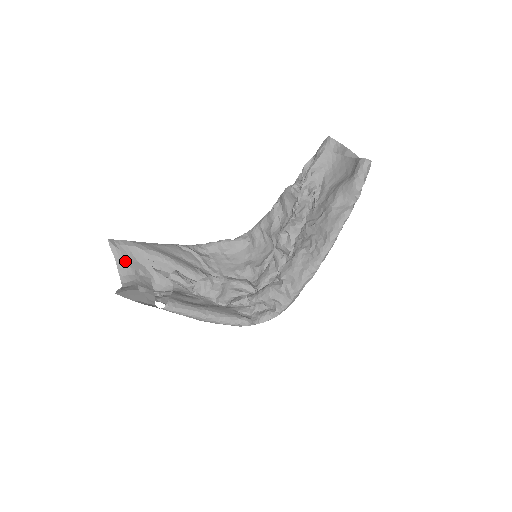
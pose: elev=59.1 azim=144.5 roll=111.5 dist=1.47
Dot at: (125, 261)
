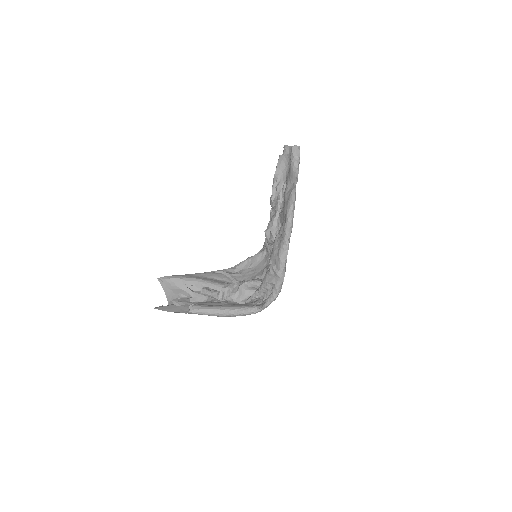
Dot at: (171, 290)
